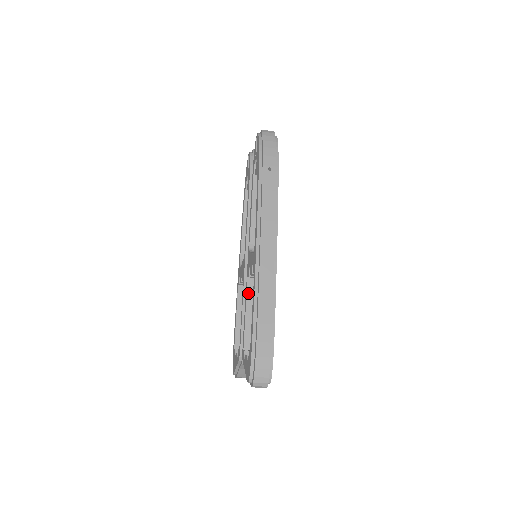
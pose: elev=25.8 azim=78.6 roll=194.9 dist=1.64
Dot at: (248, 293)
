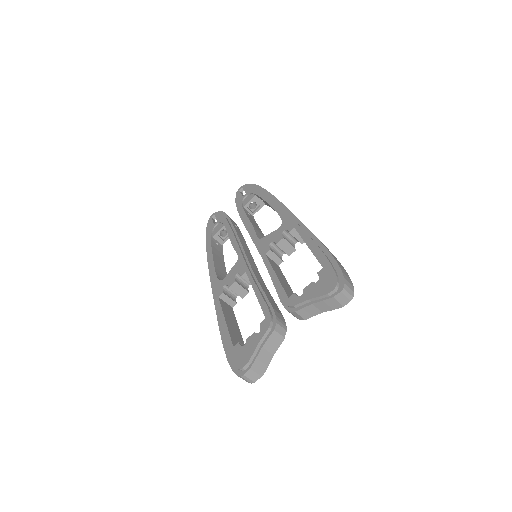
Dot at: (271, 264)
